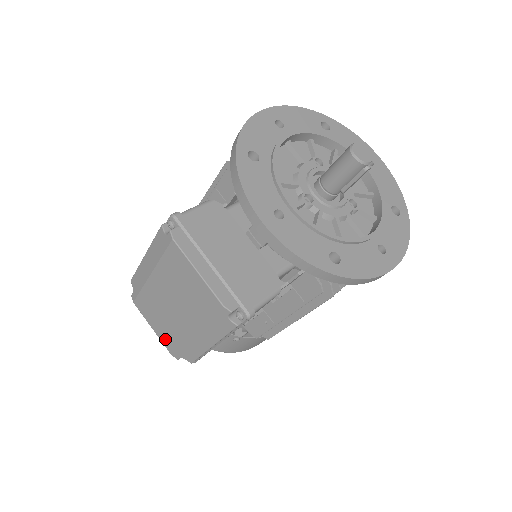
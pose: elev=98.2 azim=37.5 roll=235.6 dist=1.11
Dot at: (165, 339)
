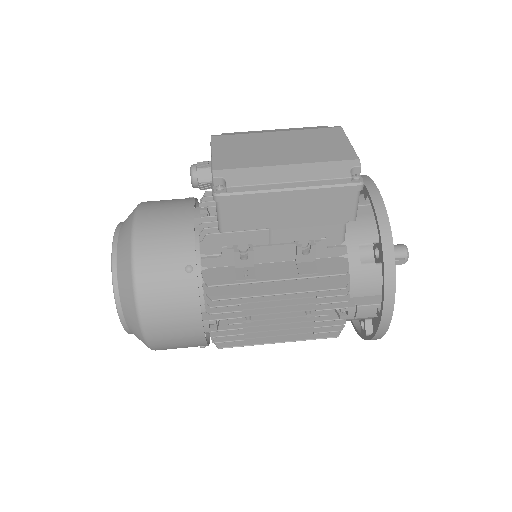
Dot at: (224, 160)
